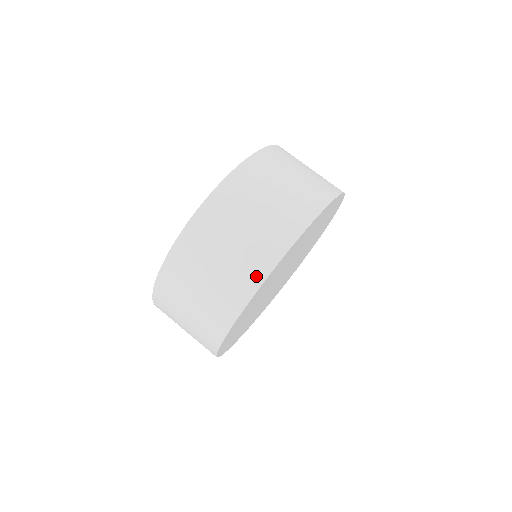
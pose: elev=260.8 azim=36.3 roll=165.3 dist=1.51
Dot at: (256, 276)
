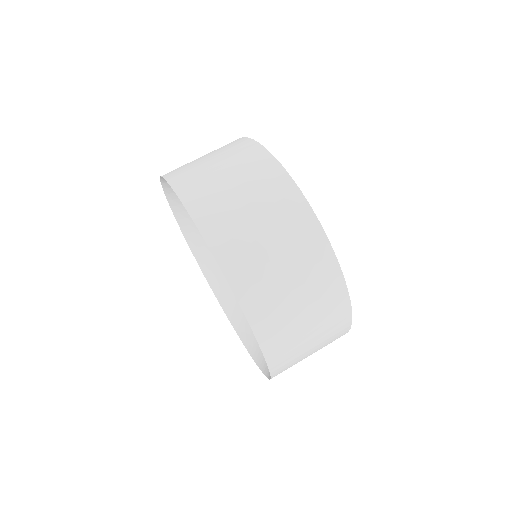
Dot at: (334, 278)
